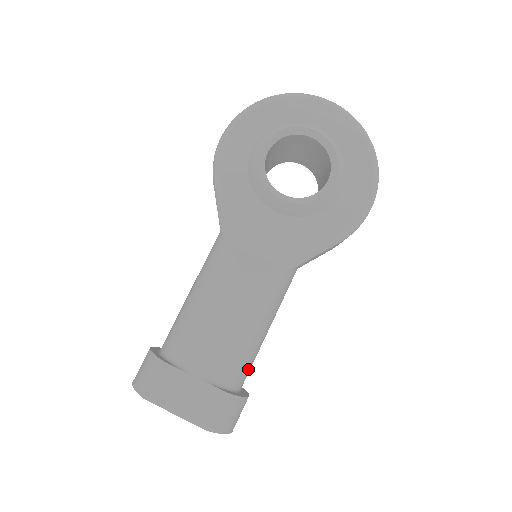
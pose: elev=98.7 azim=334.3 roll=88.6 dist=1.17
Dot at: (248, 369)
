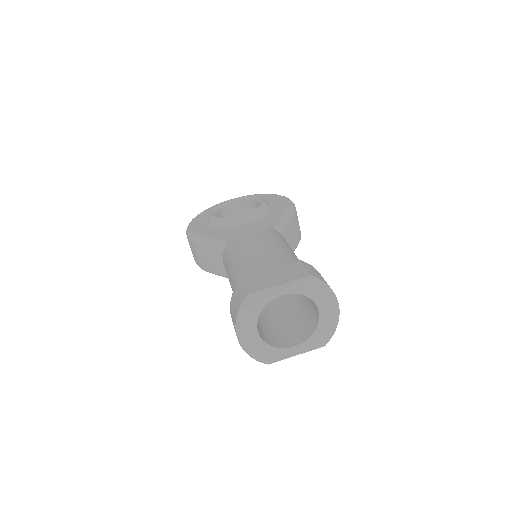
Dot at: occluded
